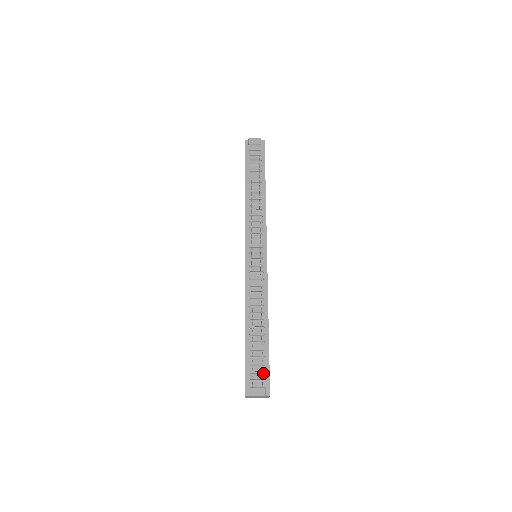
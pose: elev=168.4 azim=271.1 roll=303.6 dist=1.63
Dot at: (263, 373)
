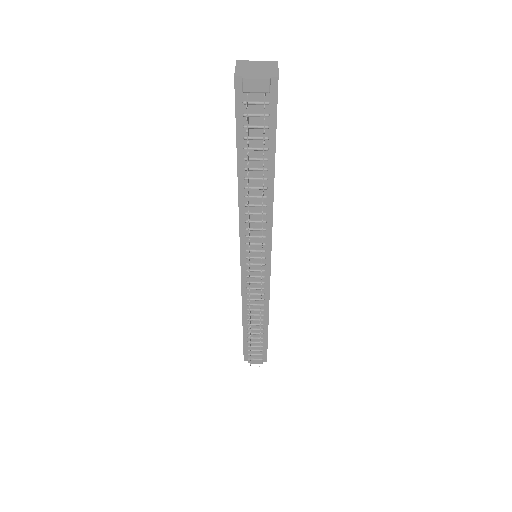
Dot at: (261, 350)
